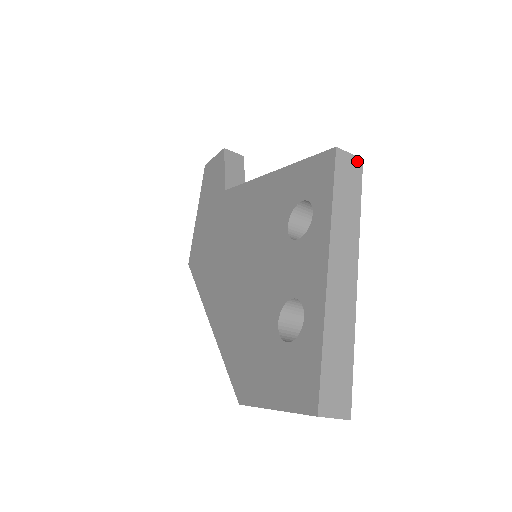
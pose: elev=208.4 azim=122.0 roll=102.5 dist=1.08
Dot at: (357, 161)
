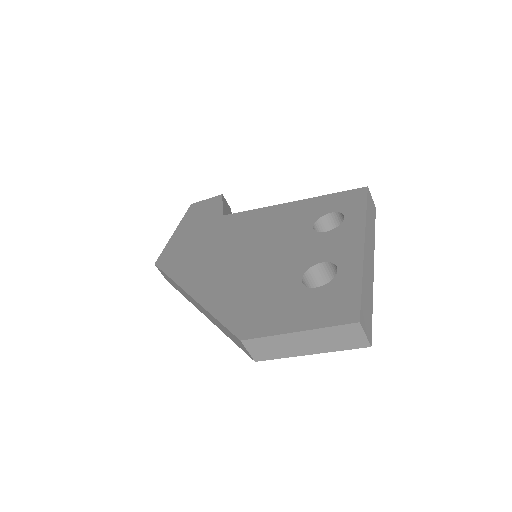
Dot at: (374, 205)
